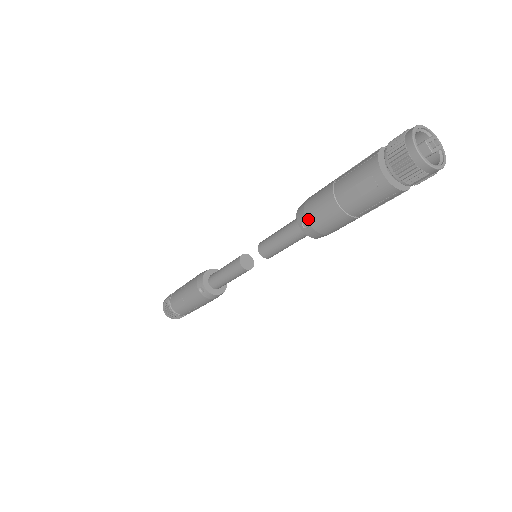
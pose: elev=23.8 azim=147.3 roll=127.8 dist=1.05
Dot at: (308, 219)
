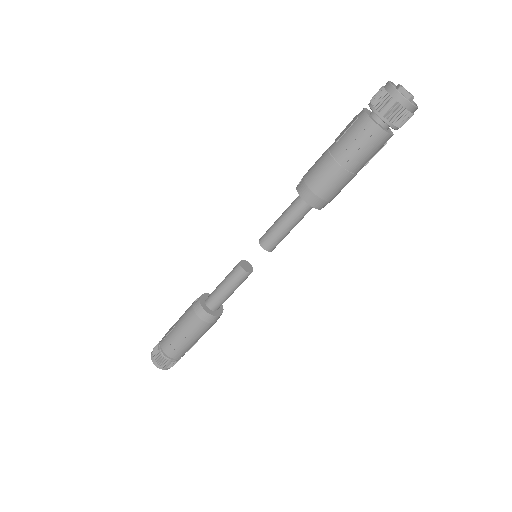
Dot at: (304, 175)
